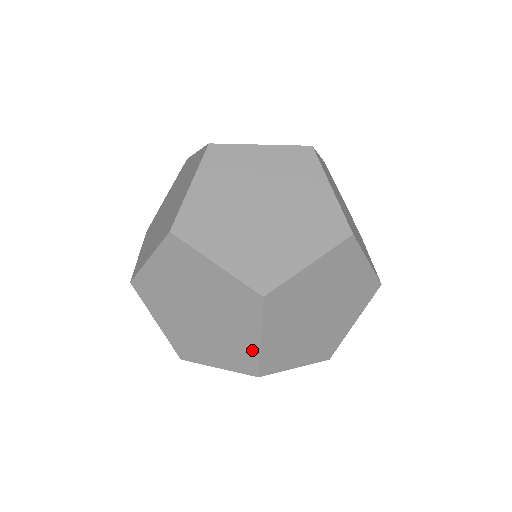
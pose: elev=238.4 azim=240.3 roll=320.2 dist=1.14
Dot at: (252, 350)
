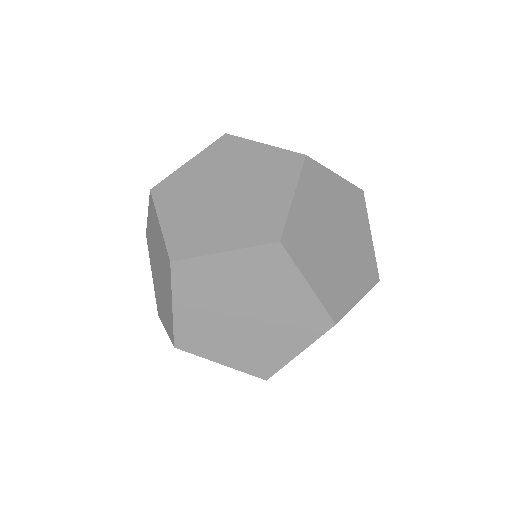
Dot at: occluded
